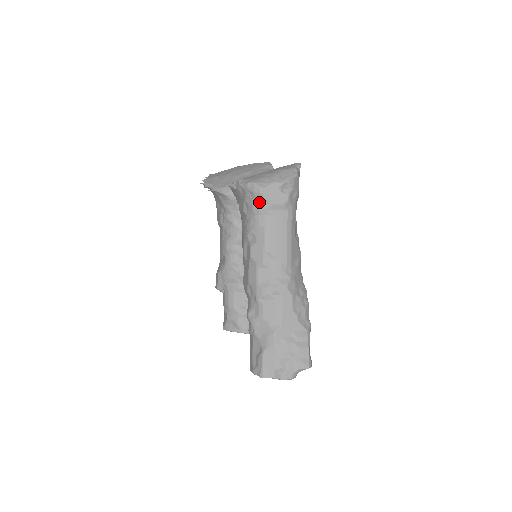
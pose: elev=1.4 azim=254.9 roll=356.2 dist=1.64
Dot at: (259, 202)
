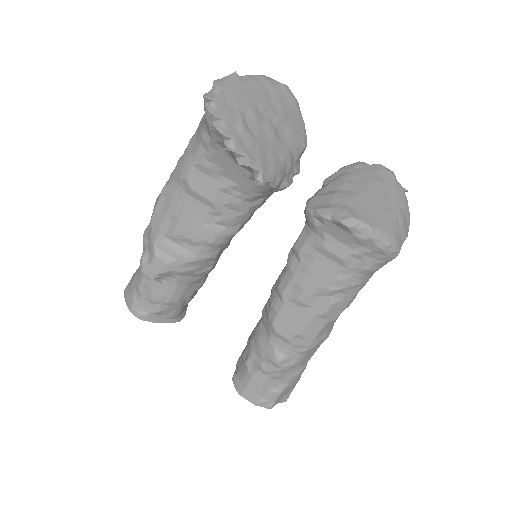
Dot at: (382, 264)
